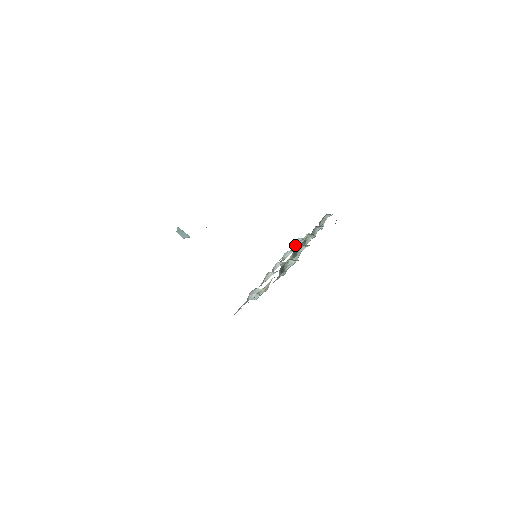
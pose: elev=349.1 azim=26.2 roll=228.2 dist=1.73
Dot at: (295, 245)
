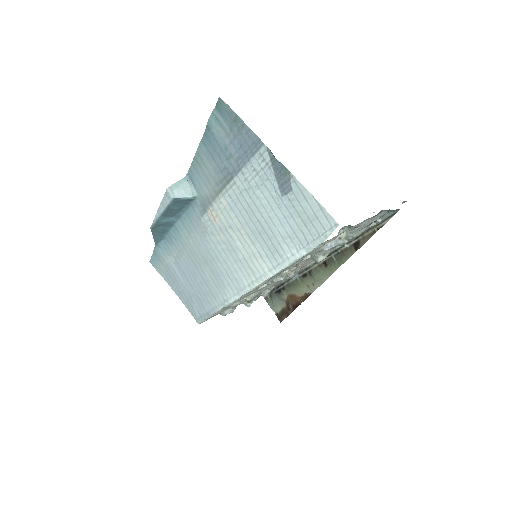
Dot at: (227, 308)
